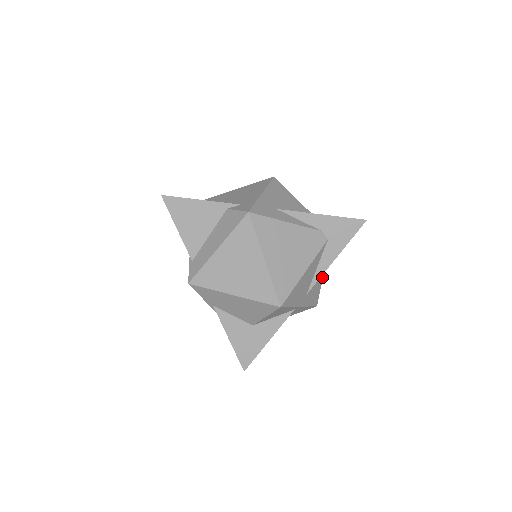
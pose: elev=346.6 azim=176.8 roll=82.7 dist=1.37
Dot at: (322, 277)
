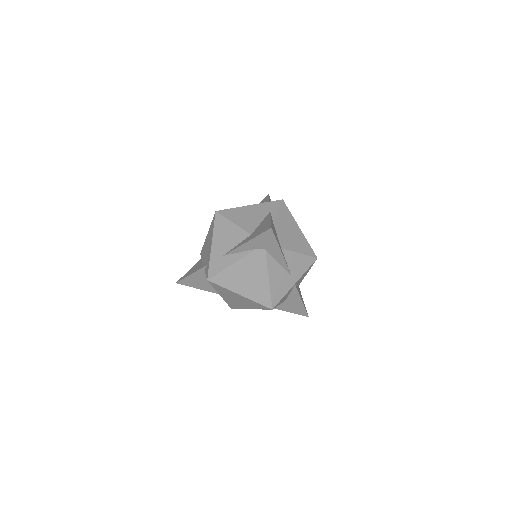
Dot at: (295, 253)
